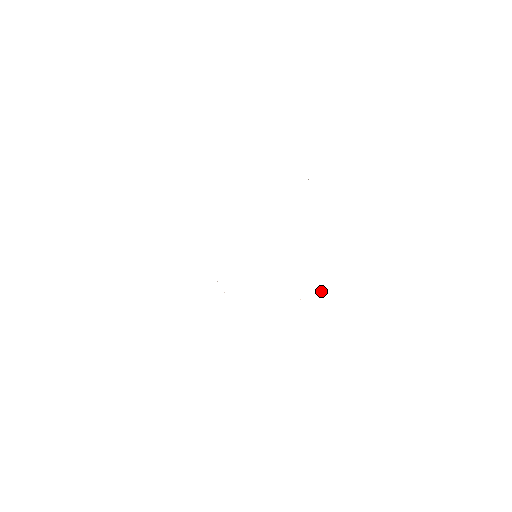
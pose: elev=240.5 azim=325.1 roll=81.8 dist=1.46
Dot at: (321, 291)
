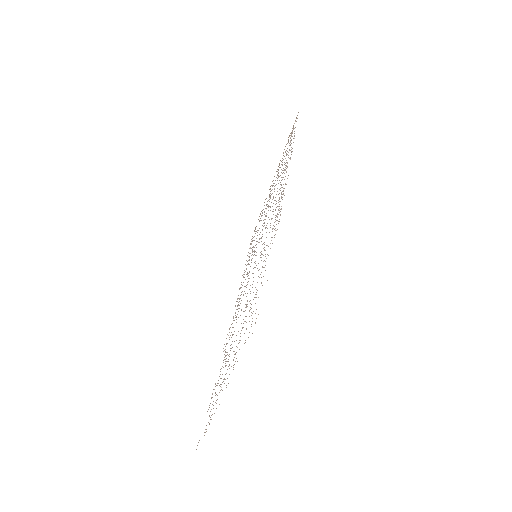
Dot at: occluded
